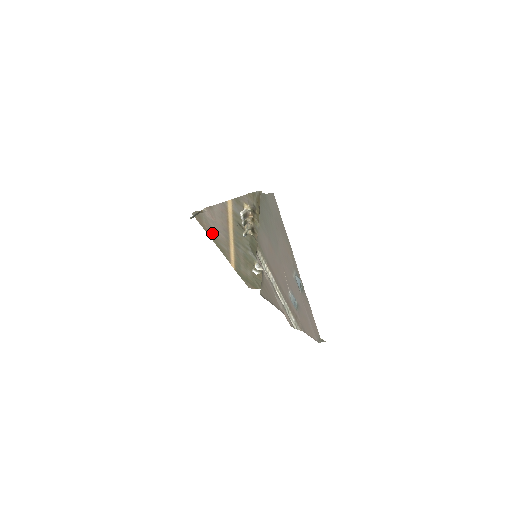
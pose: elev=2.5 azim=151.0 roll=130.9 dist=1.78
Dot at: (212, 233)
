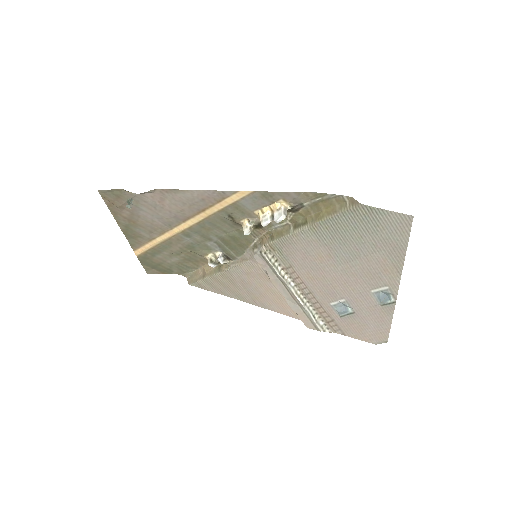
Dot at: (130, 217)
